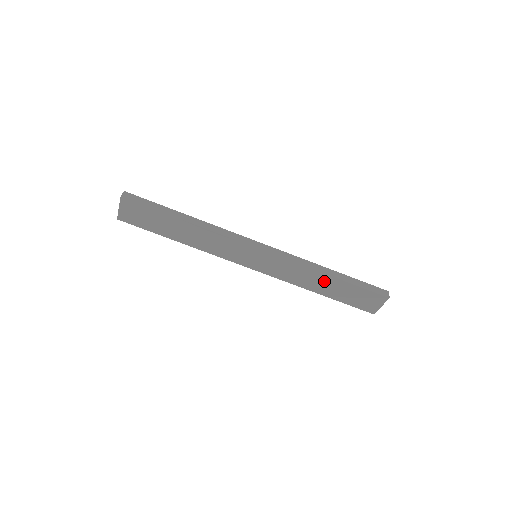
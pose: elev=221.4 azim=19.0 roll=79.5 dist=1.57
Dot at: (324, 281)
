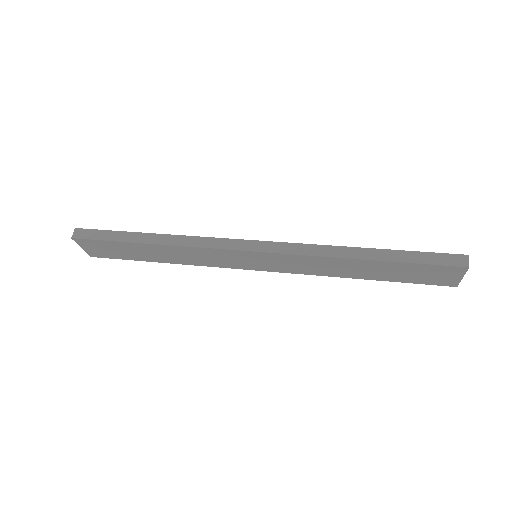
Dot at: (358, 266)
